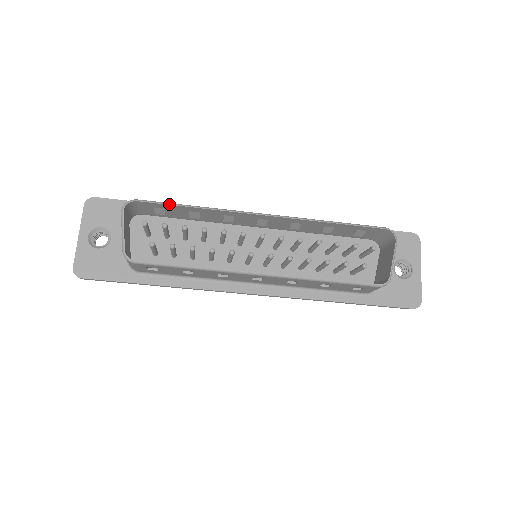
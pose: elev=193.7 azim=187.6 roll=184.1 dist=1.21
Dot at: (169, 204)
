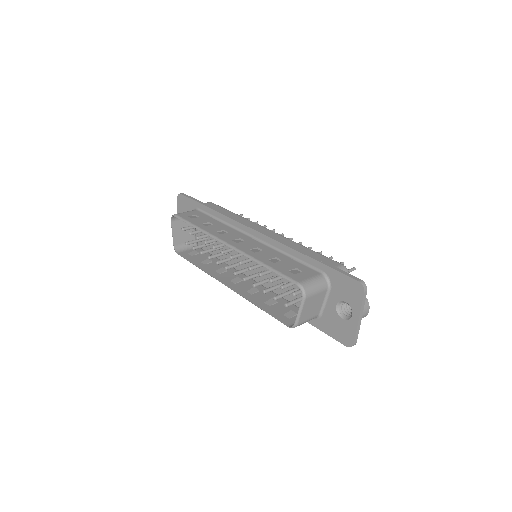
Dot at: occluded
